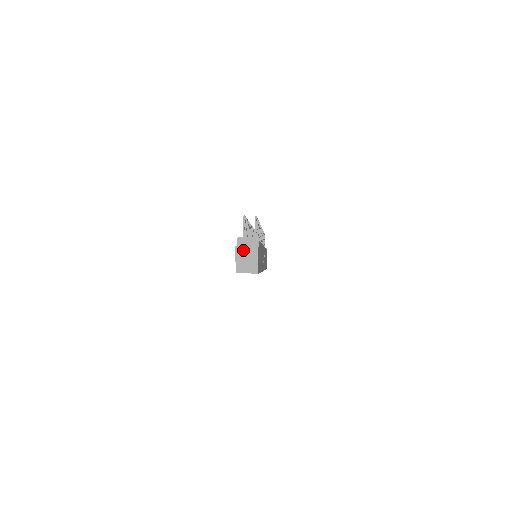
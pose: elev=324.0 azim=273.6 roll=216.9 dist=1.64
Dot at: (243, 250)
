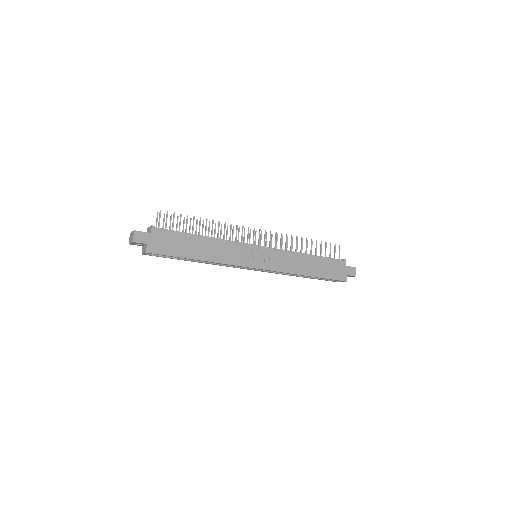
Dot at: (131, 234)
